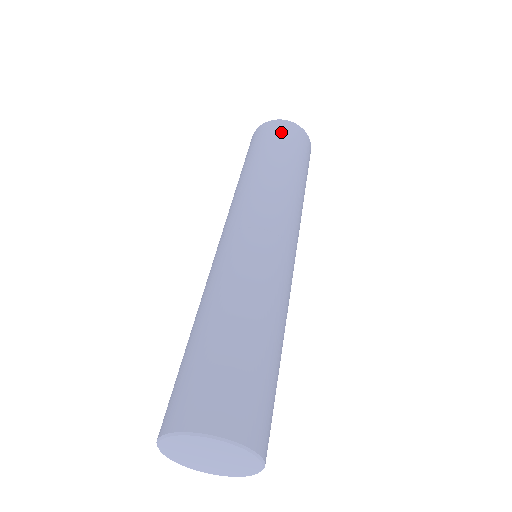
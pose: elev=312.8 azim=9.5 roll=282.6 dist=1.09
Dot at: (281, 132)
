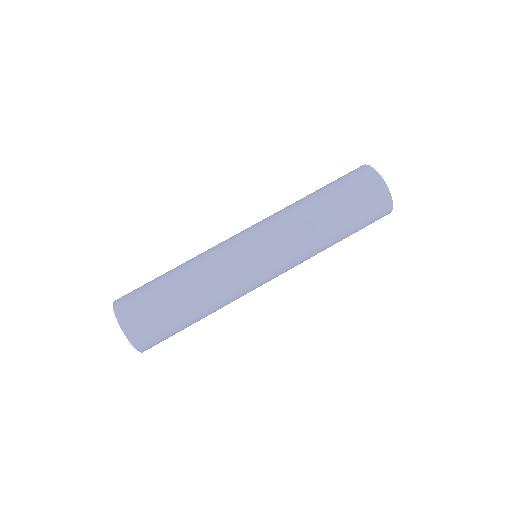
Dot at: (356, 178)
